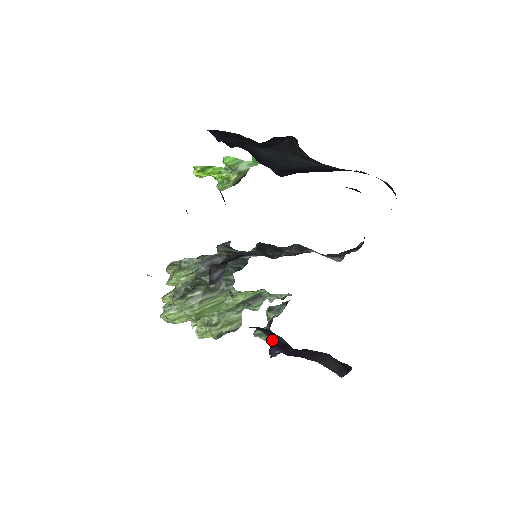
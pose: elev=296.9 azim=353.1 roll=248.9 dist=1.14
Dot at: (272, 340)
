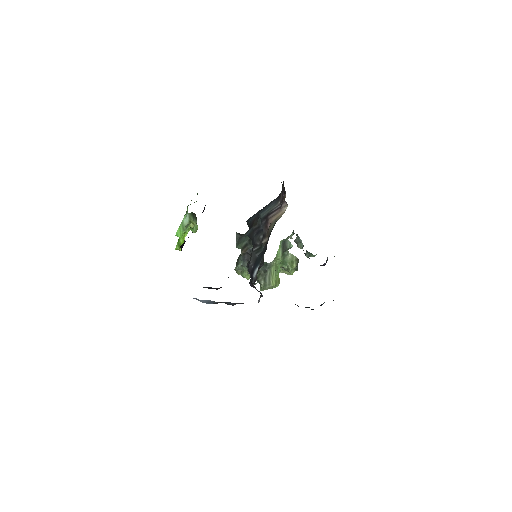
Dot at: occluded
